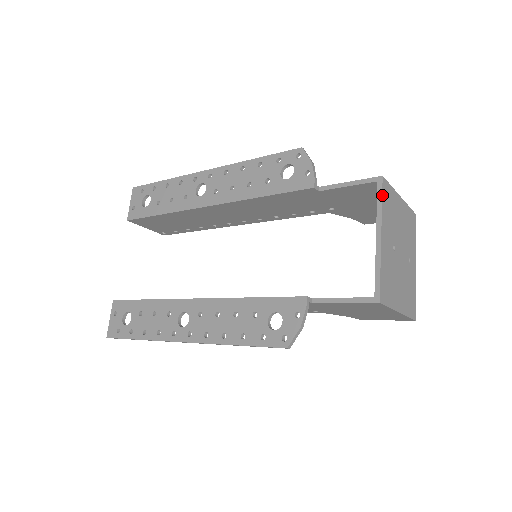
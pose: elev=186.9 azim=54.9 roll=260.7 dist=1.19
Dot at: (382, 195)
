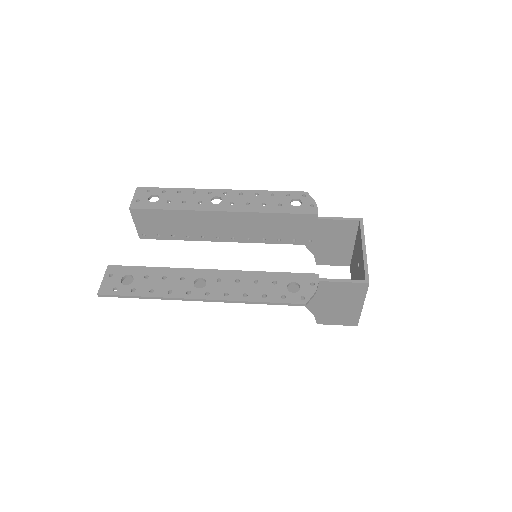
Dot at: (363, 228)
